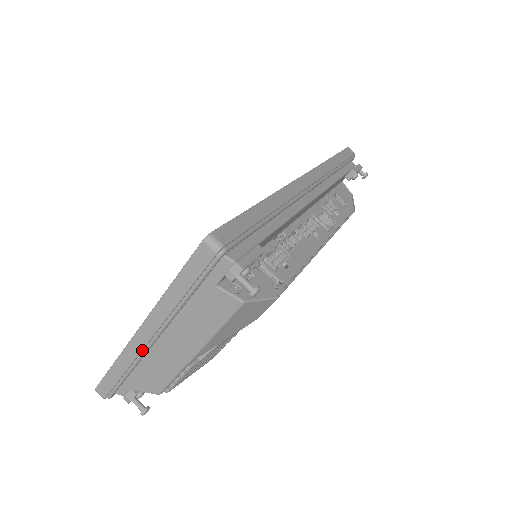
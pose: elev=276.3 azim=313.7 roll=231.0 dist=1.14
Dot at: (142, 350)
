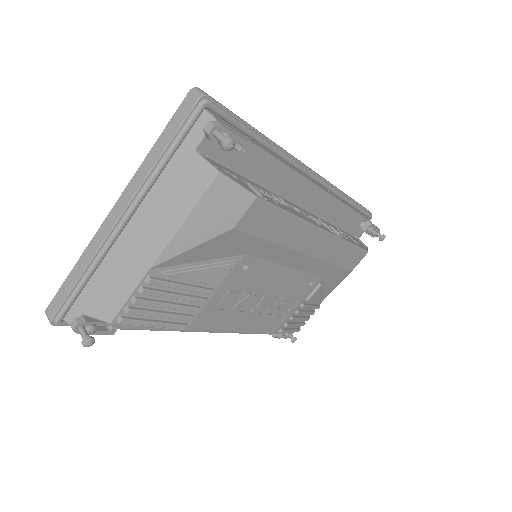
Dot at: (107, 238)
